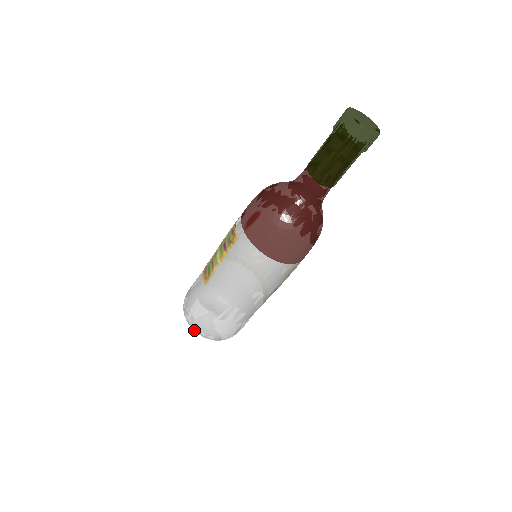
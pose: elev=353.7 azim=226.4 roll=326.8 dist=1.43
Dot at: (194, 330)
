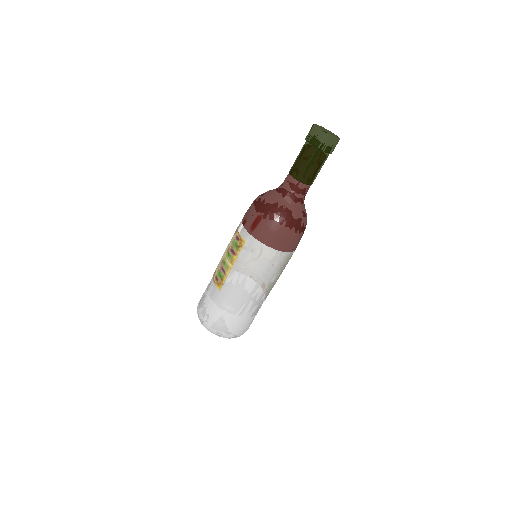
Dot at: (215, 333)
